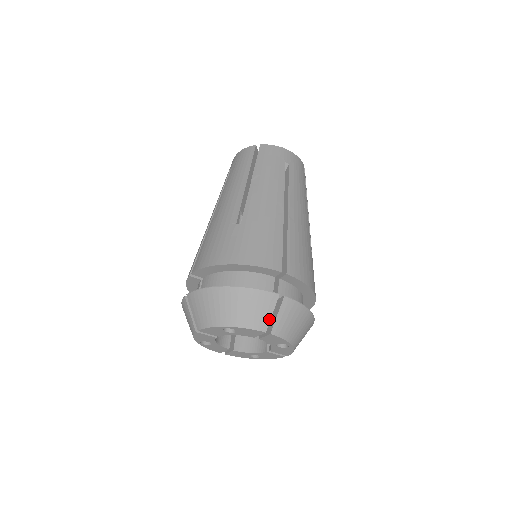
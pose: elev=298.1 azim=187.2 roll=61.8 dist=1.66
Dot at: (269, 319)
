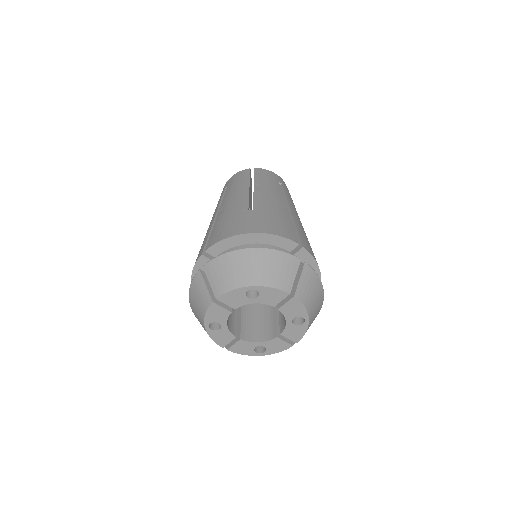
Dot at: (293, 281)
